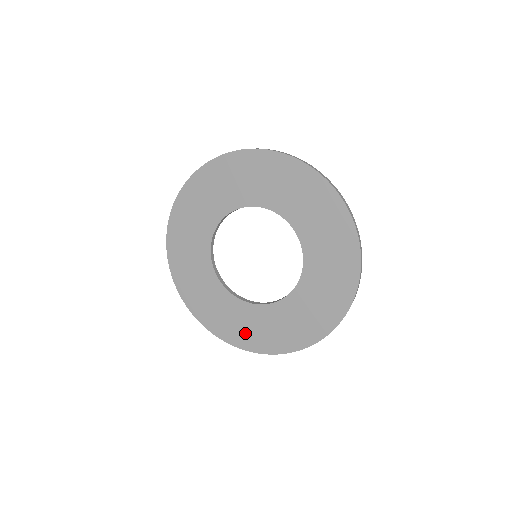
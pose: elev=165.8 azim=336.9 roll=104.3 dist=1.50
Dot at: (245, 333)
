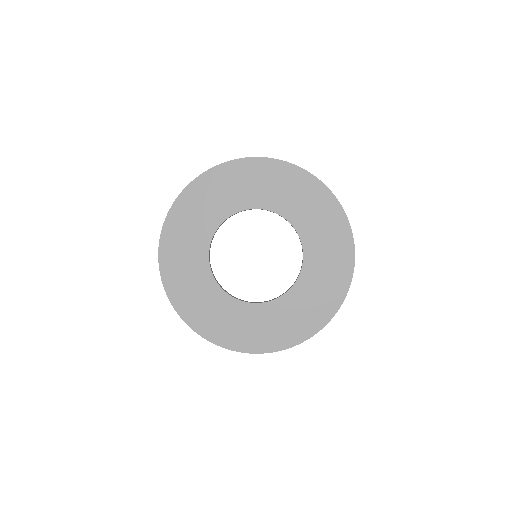
Dot at: (185, 291)
